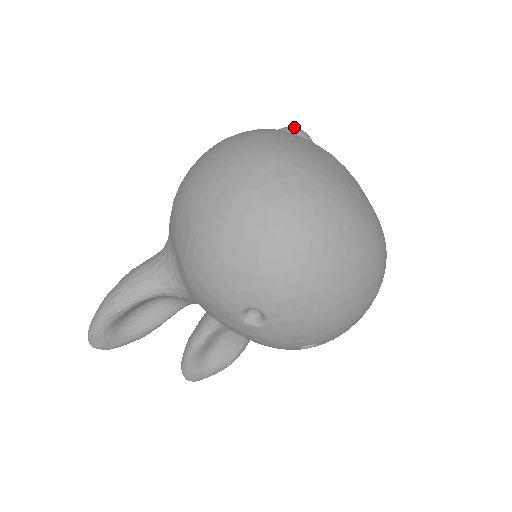
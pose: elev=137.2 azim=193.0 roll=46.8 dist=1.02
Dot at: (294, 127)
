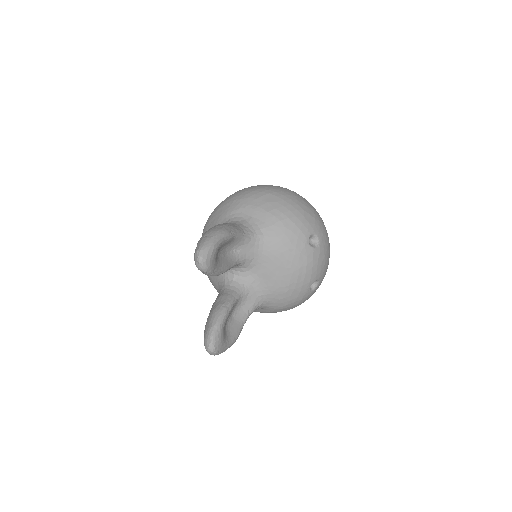
Dot at: occluded
